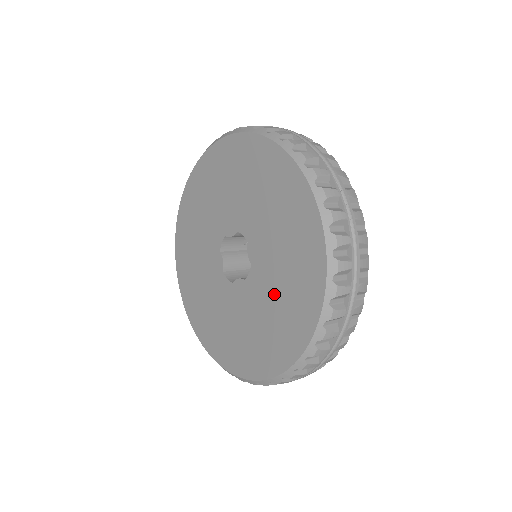
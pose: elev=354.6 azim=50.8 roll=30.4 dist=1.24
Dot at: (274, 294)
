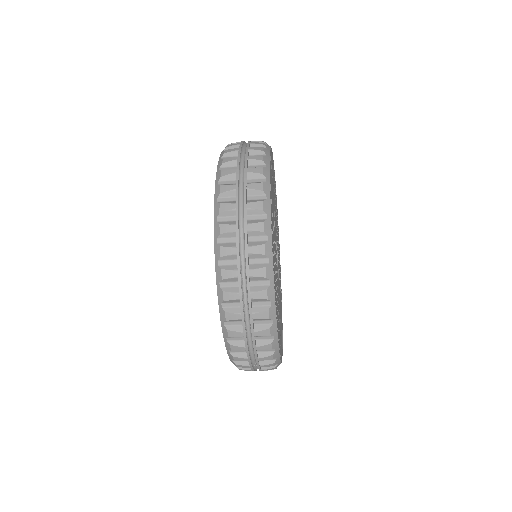
Dot at: occluded
